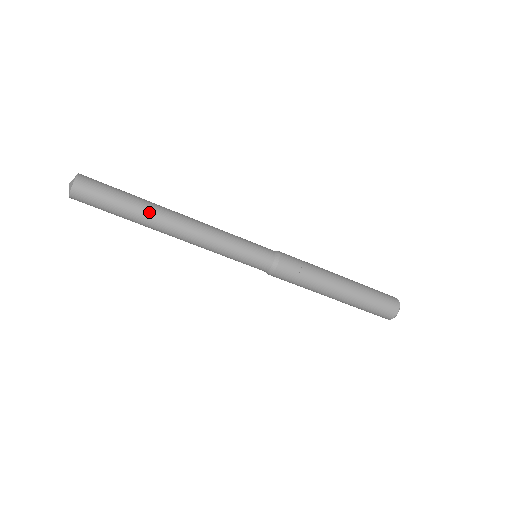
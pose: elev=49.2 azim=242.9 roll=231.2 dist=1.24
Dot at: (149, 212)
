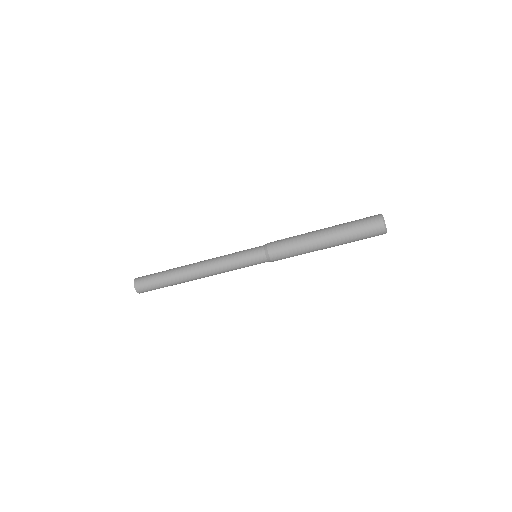
Dot at: (177, 268)
